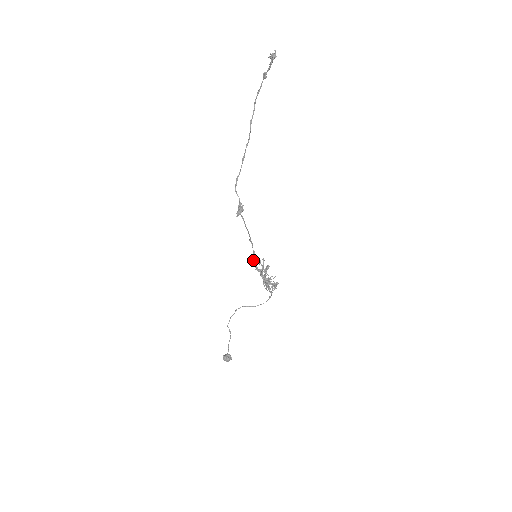
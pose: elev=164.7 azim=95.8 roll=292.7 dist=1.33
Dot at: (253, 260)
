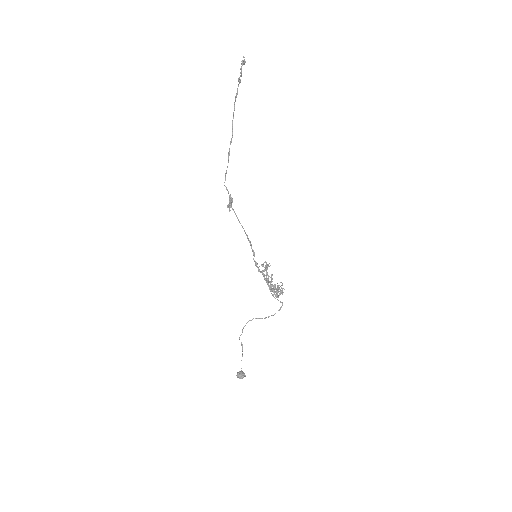
Dot at: occluded
